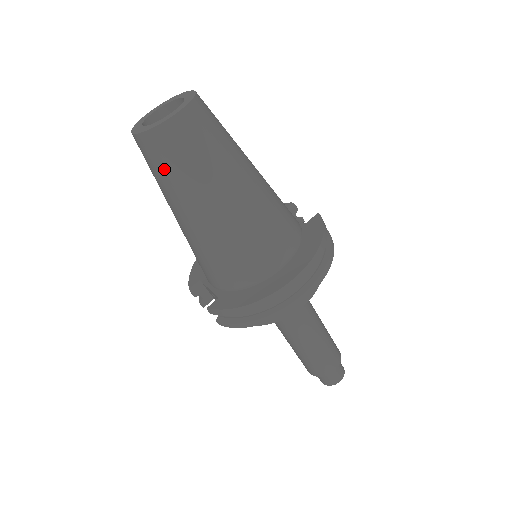
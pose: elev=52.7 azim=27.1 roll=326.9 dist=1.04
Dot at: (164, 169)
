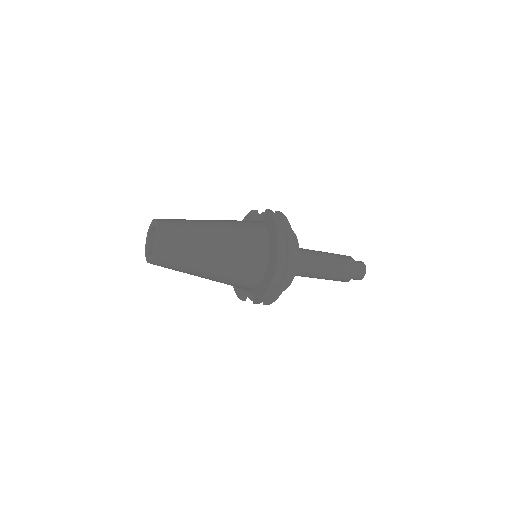
Dot at: (175, 266)
